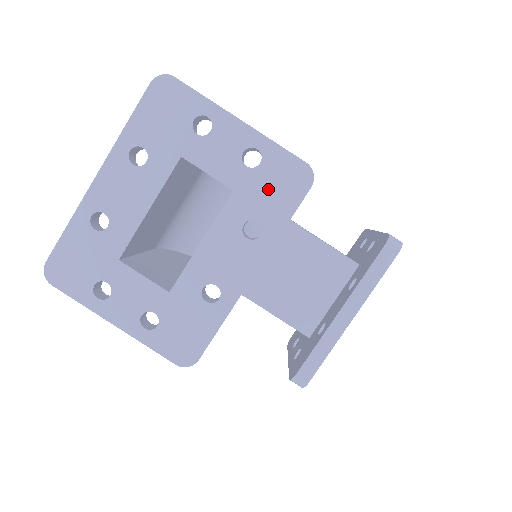
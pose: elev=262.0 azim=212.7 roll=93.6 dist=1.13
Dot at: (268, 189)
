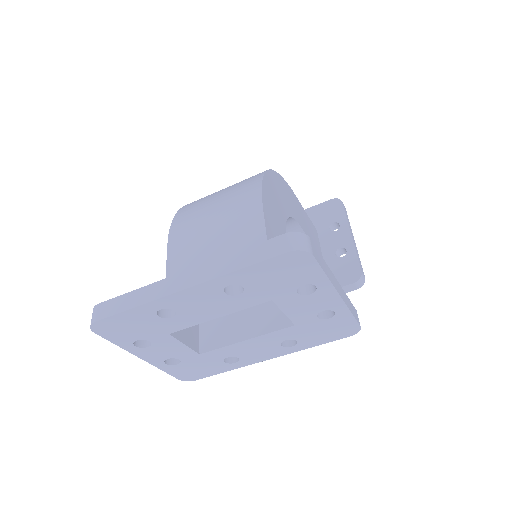
Dot at: (321, 330)
